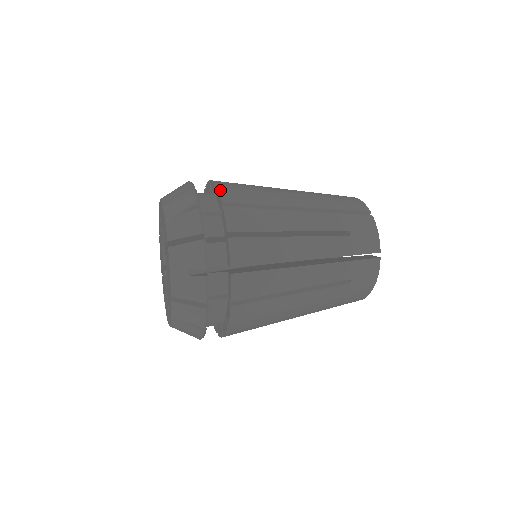
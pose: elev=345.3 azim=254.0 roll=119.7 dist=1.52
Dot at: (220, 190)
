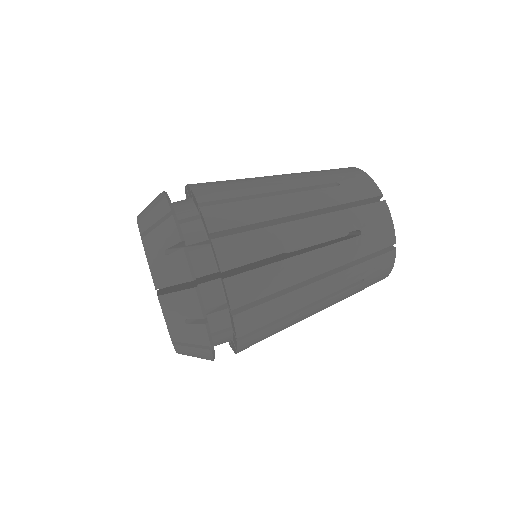
Dot at: (204, 213)
